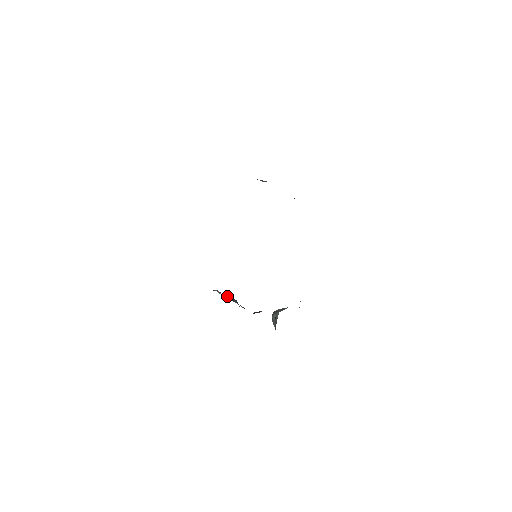
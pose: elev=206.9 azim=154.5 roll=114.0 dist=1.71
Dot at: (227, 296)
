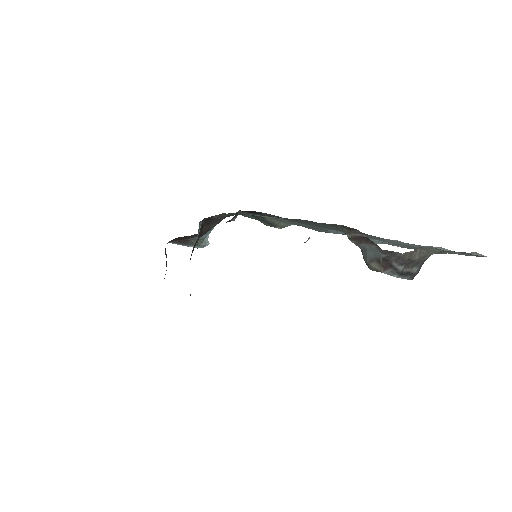
Dot at: occluded
